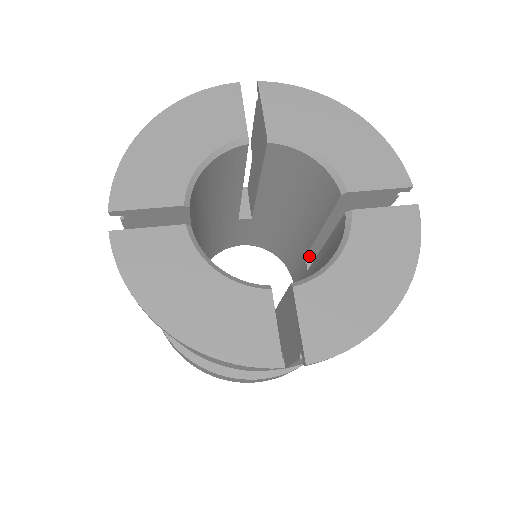
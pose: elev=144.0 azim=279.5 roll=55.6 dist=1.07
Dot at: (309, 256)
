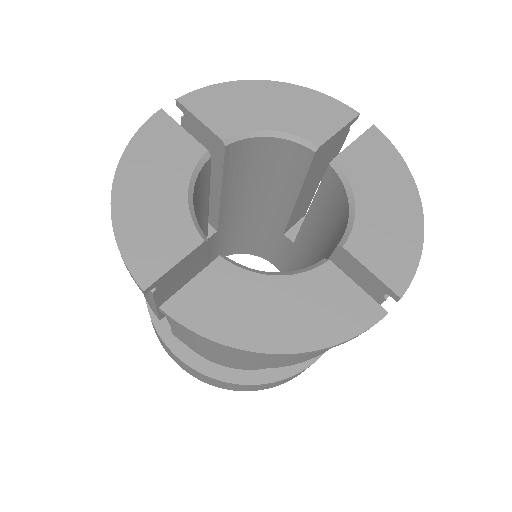
Dot at: (286, 231)
